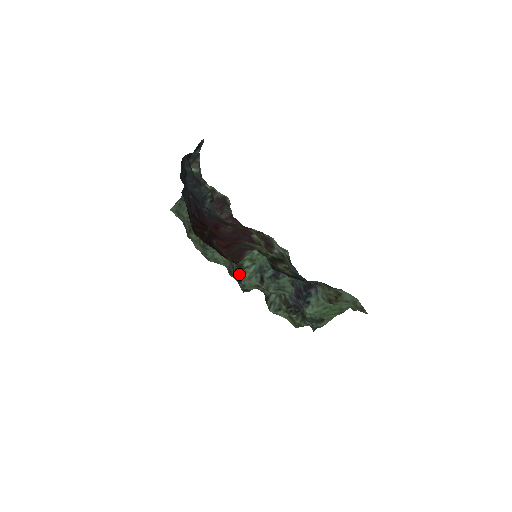
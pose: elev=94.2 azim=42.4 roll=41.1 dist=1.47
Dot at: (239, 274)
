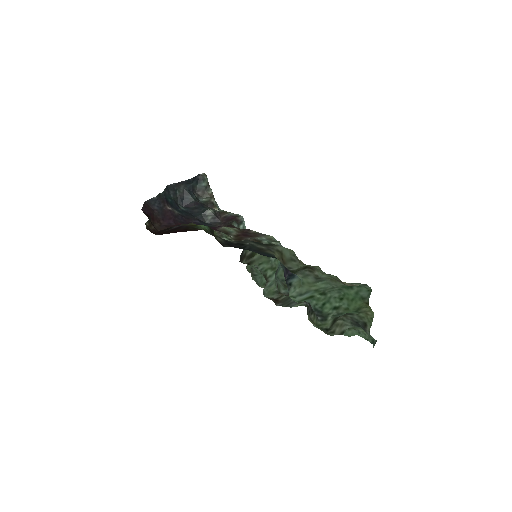
Dot at: (265, 285)
